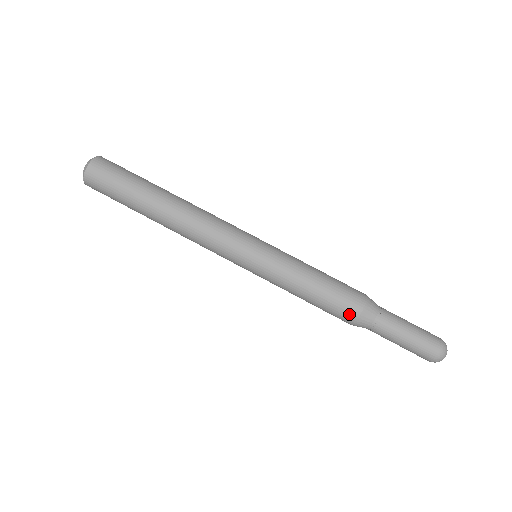
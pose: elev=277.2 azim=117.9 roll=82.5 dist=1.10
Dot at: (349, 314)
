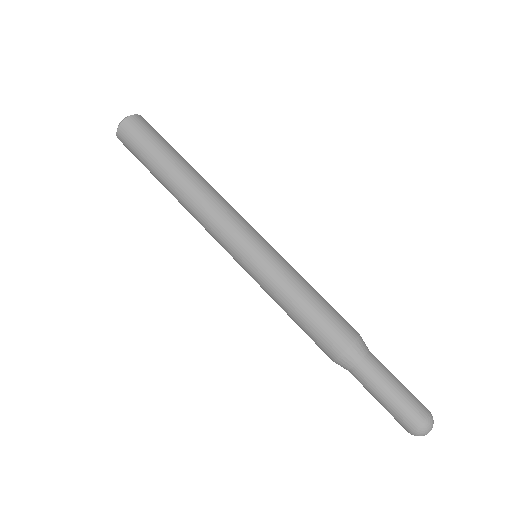
Dot at: (333, 346)
